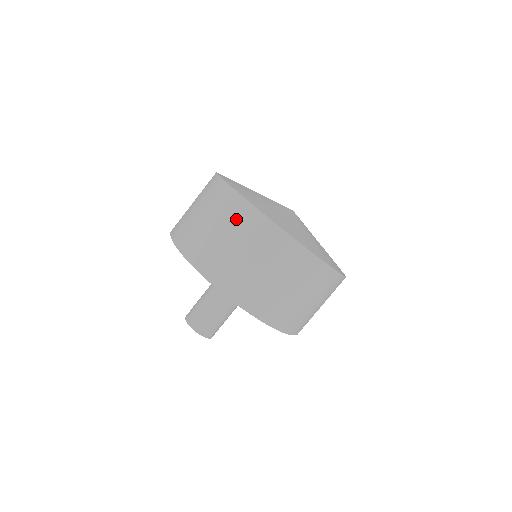
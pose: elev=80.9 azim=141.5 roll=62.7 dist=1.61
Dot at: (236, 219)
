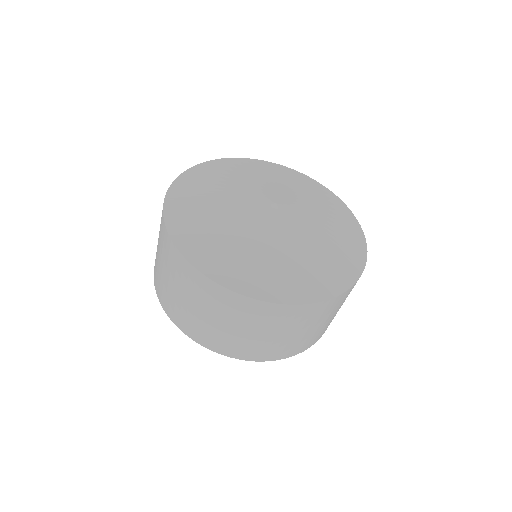
Dot at: (259, 318)
